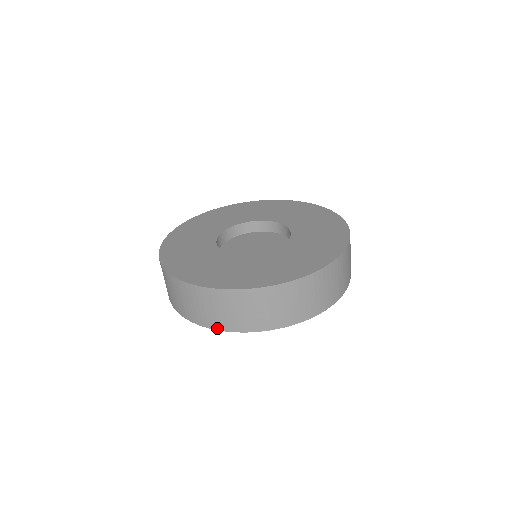
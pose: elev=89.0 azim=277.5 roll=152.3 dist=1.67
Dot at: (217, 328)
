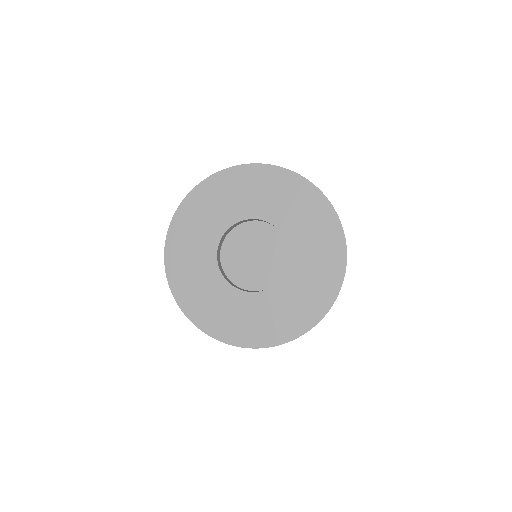
Dot at: occluded
